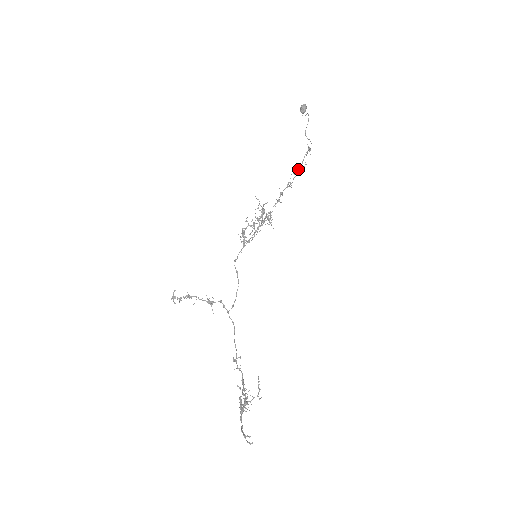
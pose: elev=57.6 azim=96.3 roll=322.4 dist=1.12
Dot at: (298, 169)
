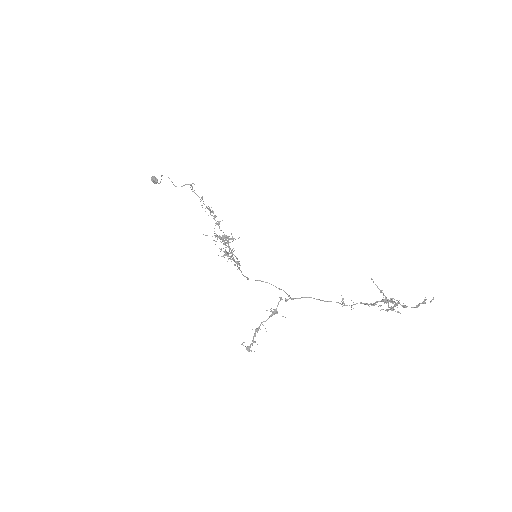
Dot at: occluded
